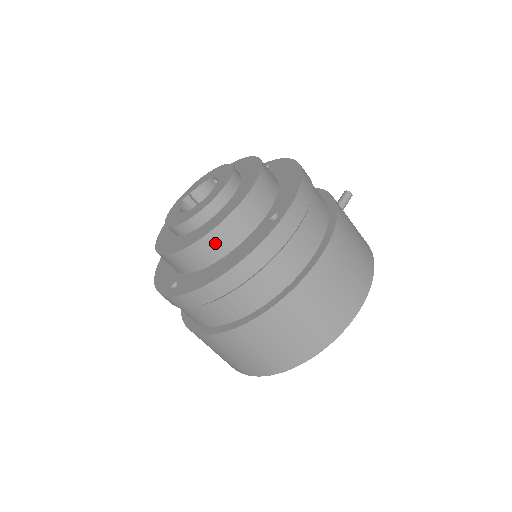
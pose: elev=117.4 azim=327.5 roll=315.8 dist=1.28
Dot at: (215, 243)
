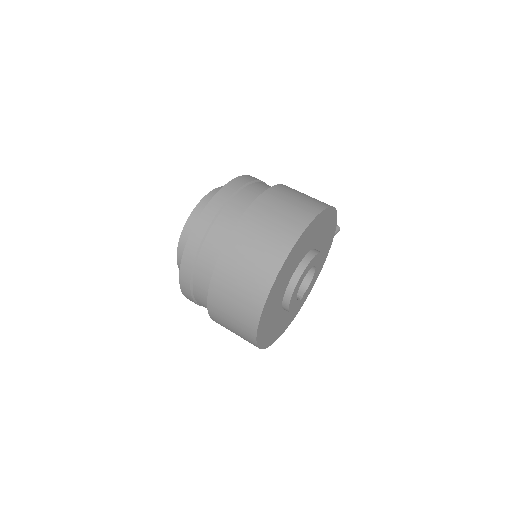
Dot at: occluded
